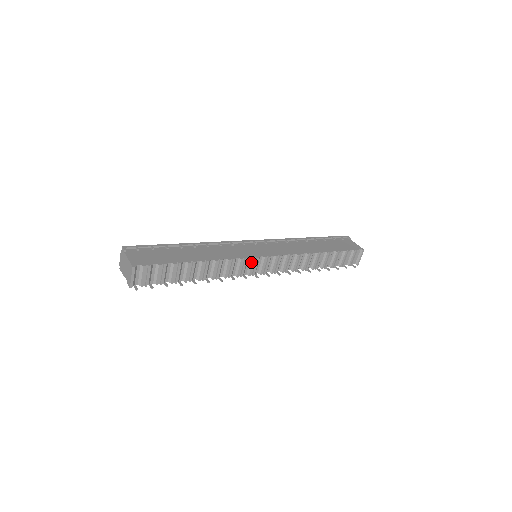
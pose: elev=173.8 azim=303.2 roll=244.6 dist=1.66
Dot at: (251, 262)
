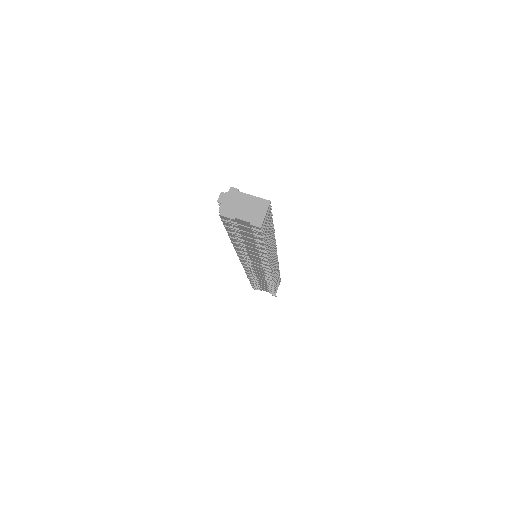
Dot at: (274, 252)
